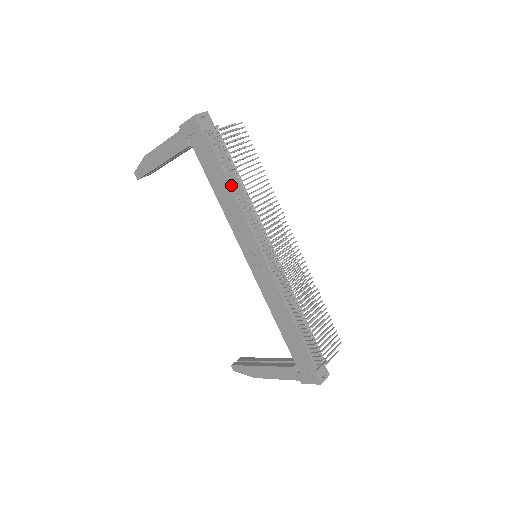
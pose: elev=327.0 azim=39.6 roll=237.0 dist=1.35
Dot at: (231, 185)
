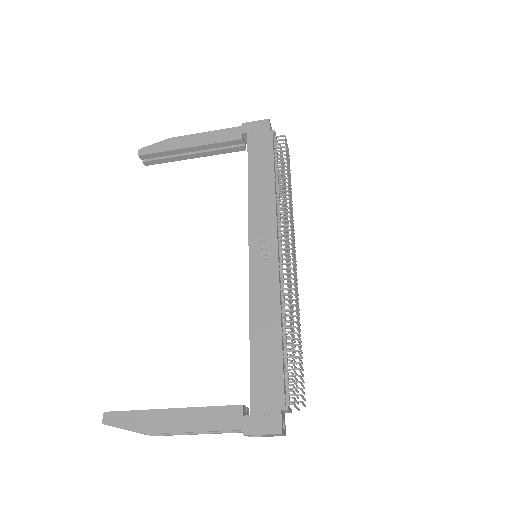
Dot at: (275, 177)
